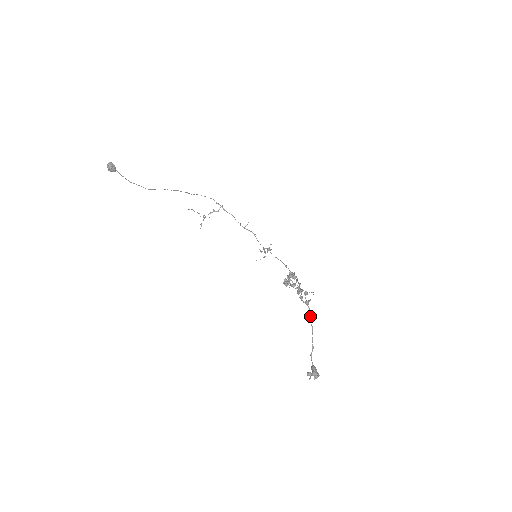
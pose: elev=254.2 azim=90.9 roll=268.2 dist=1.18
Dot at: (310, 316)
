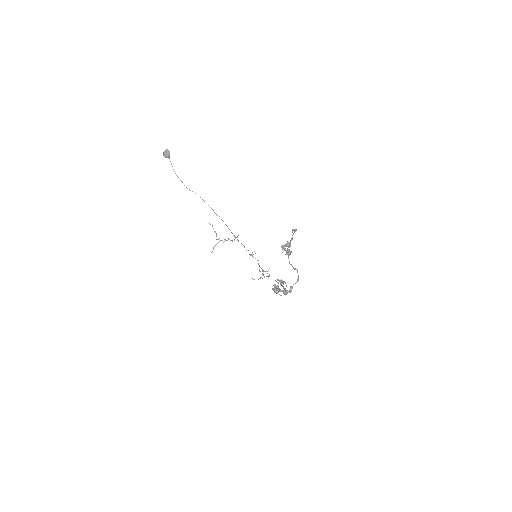
Dot at: (295, 229)
